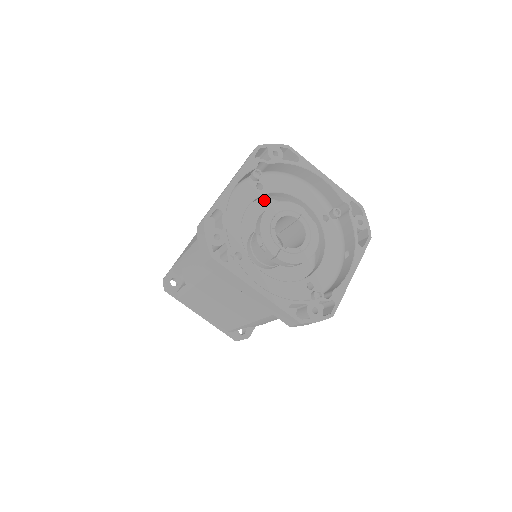
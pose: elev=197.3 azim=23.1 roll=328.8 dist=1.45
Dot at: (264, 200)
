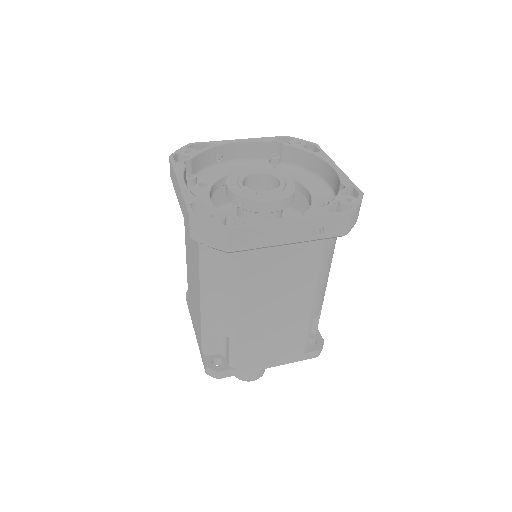
Dot at: (292, 211)
